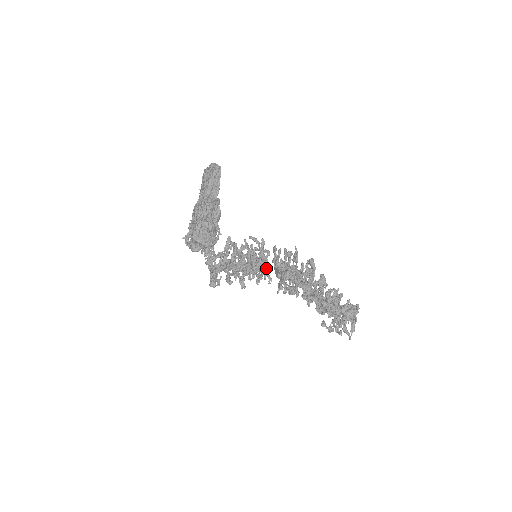
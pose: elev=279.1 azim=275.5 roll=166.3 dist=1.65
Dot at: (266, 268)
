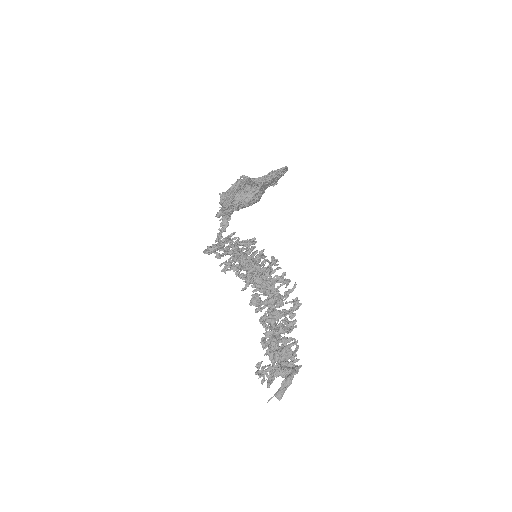
Dot at: (255, 271)
